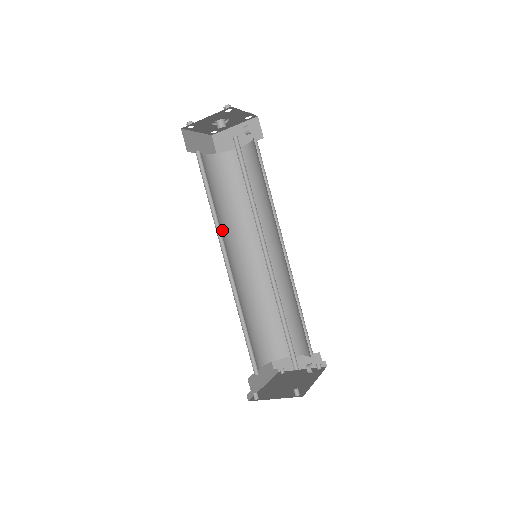
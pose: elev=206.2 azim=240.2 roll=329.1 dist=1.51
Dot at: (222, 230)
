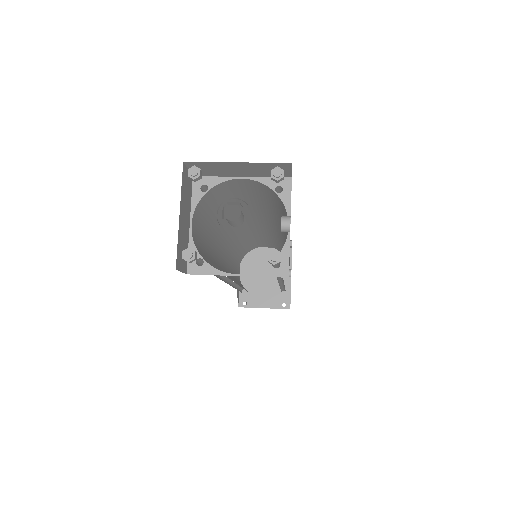
Dot at: (215, 253)
